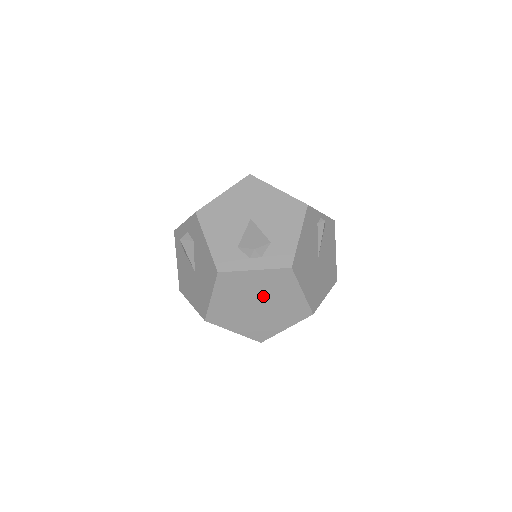
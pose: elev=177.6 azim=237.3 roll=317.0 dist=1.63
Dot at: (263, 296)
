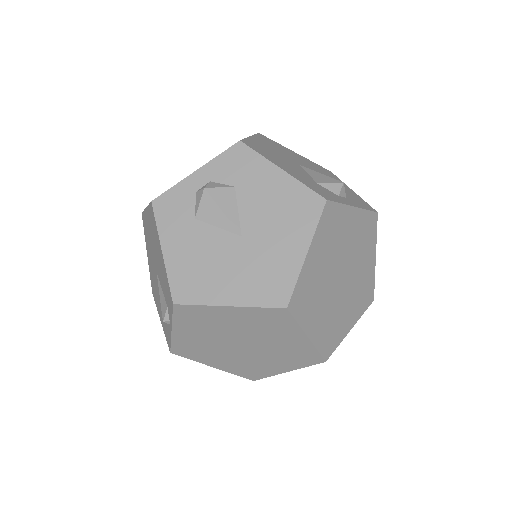
Dot at: (349, 259)
